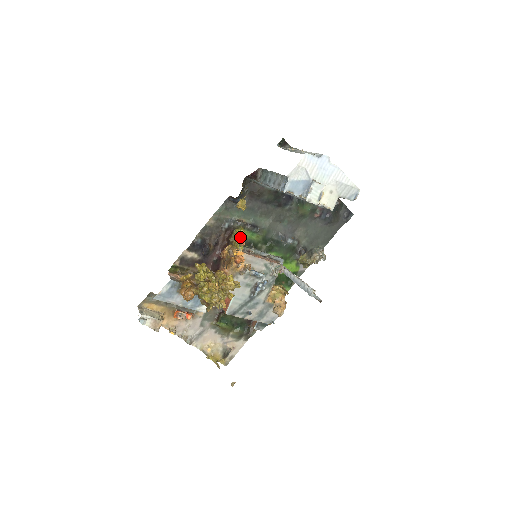
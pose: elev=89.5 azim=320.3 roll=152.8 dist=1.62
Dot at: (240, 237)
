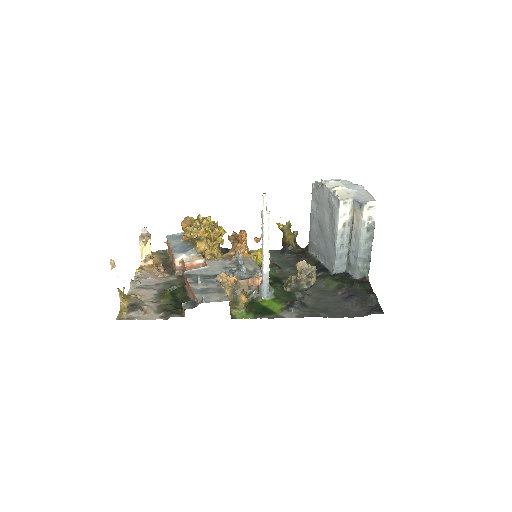
Dot at: (260, 238)
